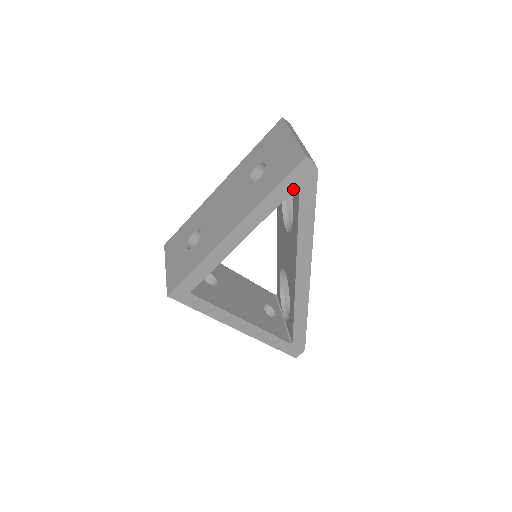
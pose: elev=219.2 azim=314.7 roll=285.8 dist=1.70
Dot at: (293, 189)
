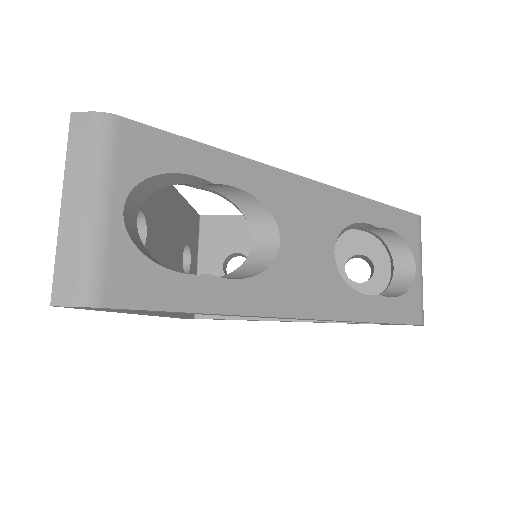
Dot at: (115, 310)
